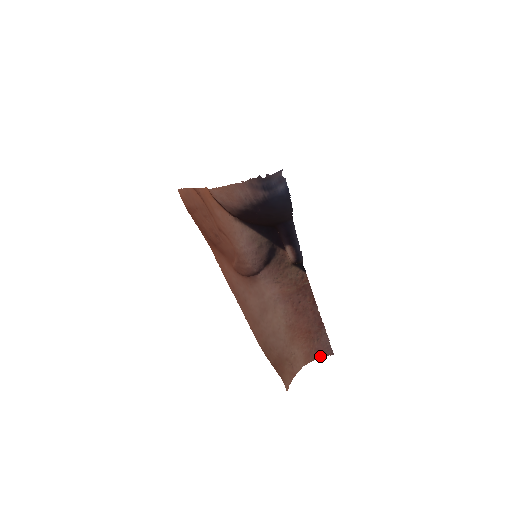
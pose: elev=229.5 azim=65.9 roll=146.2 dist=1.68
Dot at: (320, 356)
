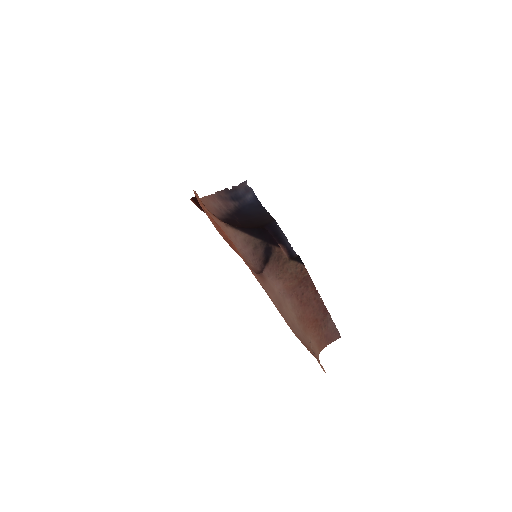
Dot at: (330, 342)
